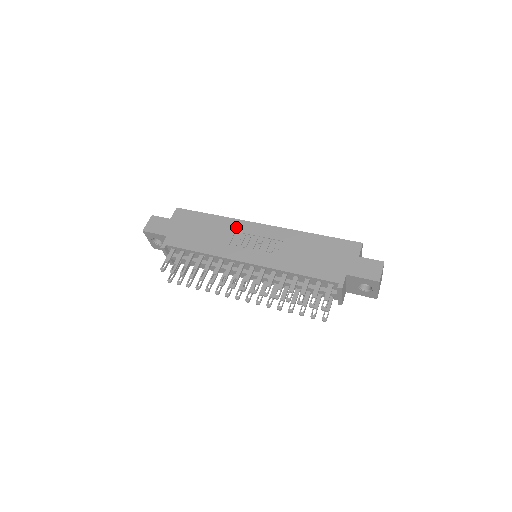
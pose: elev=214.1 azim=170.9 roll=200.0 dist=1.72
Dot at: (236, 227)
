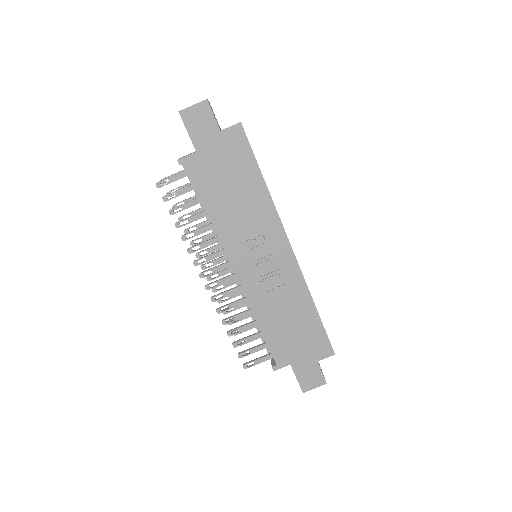
Dot at: (267, 222)
